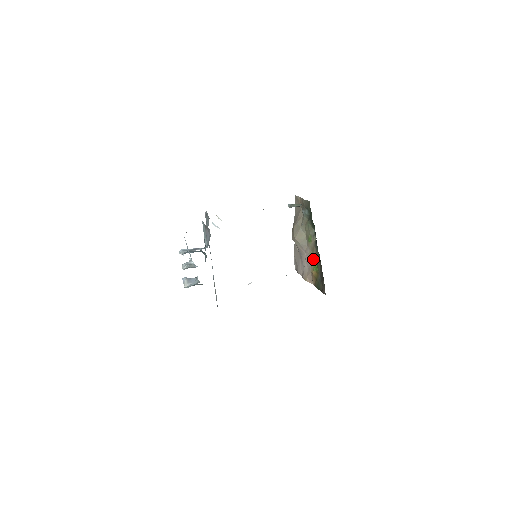
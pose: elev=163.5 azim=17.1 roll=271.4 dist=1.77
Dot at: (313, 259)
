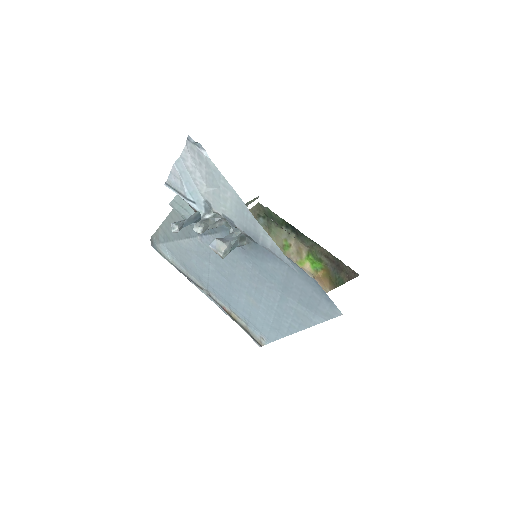
Dot at: (307, 261)
